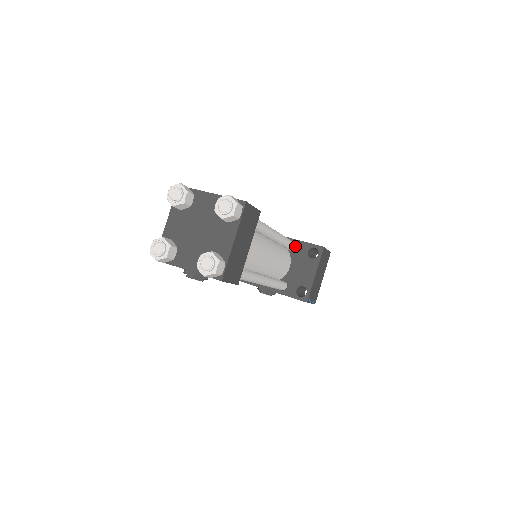
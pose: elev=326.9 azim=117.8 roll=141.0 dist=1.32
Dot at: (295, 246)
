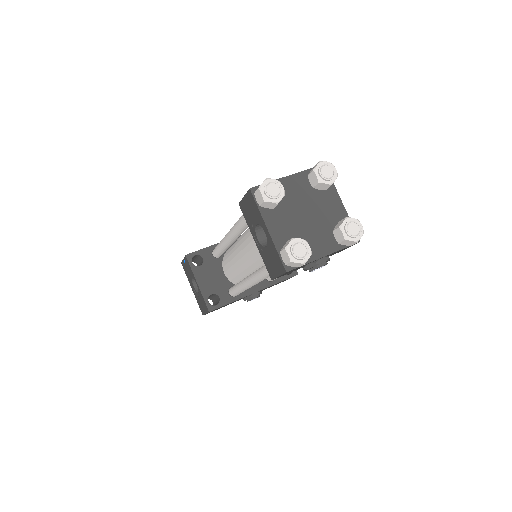
Dot at: occluded
